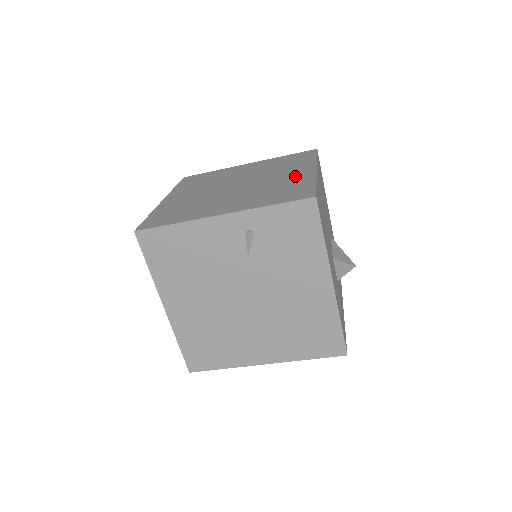
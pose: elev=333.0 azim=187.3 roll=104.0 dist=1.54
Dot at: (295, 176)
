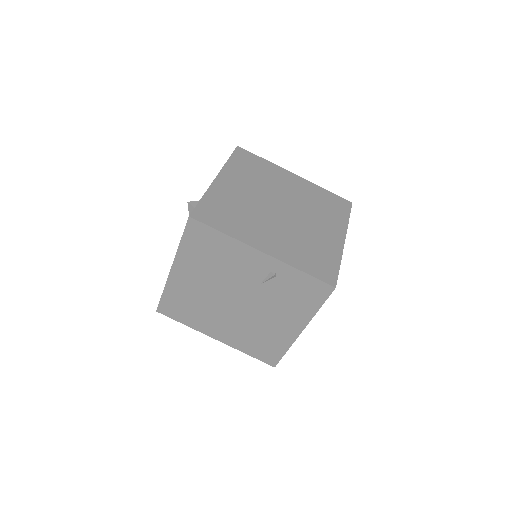
Dot at: (328, 238)
